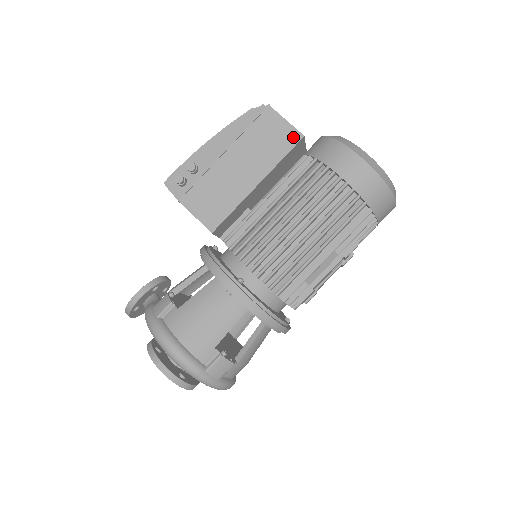
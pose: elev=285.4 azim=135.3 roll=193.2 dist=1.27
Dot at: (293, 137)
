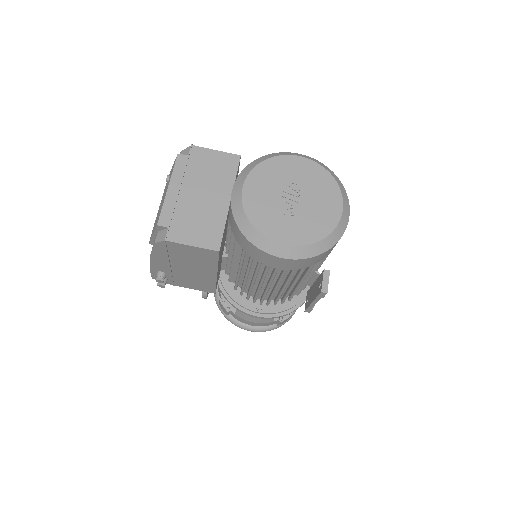
Dot at: (211, 253)
